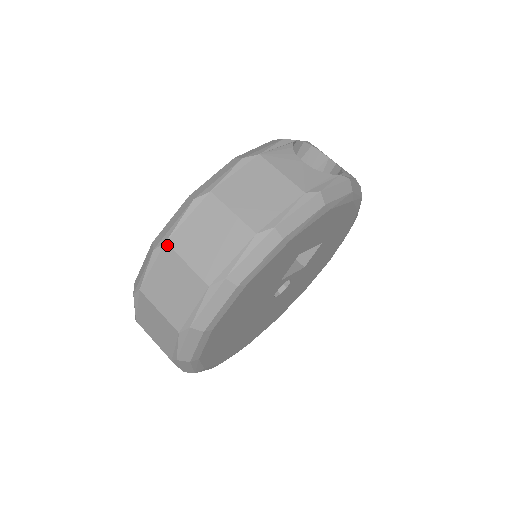
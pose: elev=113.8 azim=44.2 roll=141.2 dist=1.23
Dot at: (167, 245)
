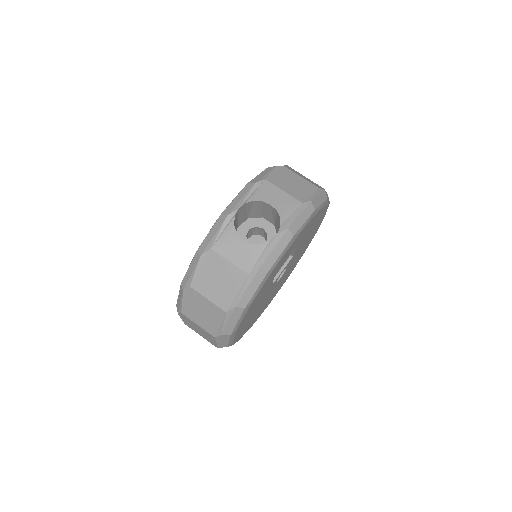
Dot at: (183, 314)
